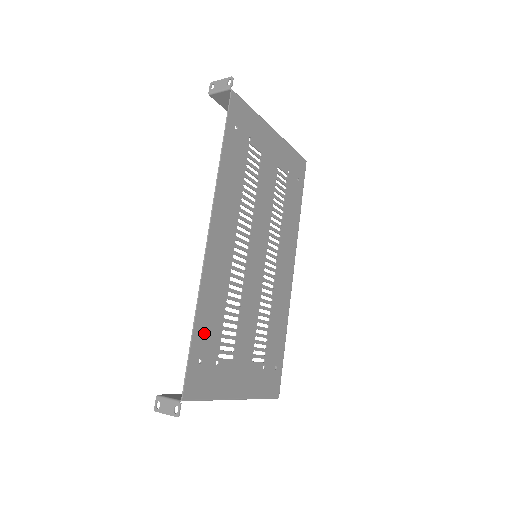
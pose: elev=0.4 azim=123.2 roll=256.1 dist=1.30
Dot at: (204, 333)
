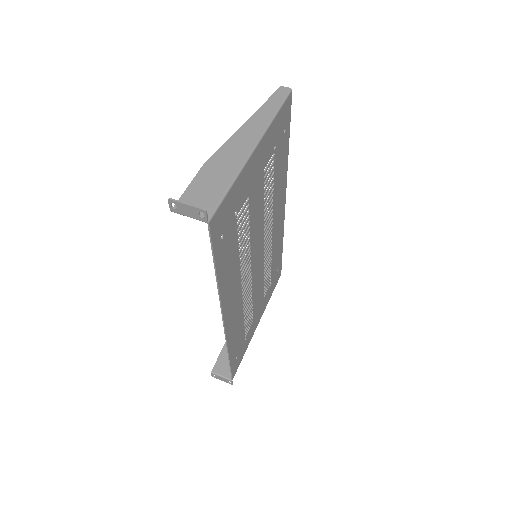
Dot at: (235, 349)
